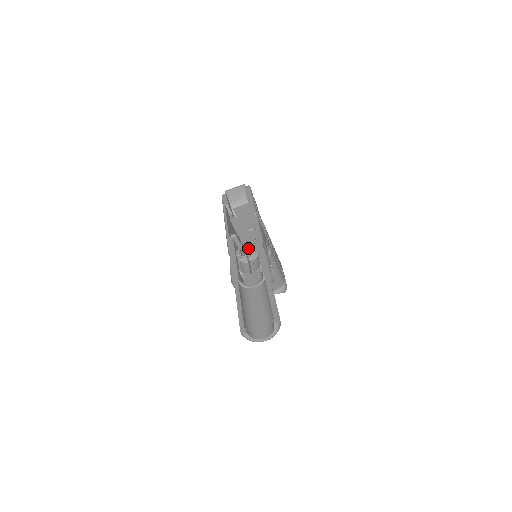
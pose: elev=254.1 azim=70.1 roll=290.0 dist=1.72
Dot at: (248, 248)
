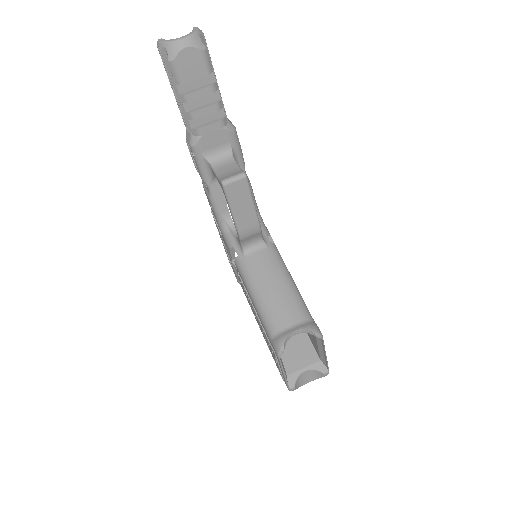
Dot at: occluded
